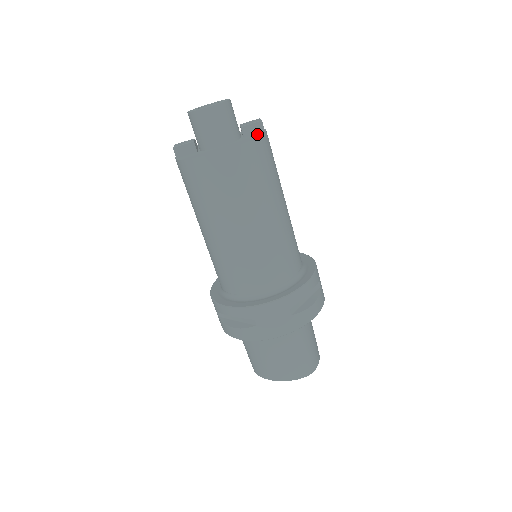
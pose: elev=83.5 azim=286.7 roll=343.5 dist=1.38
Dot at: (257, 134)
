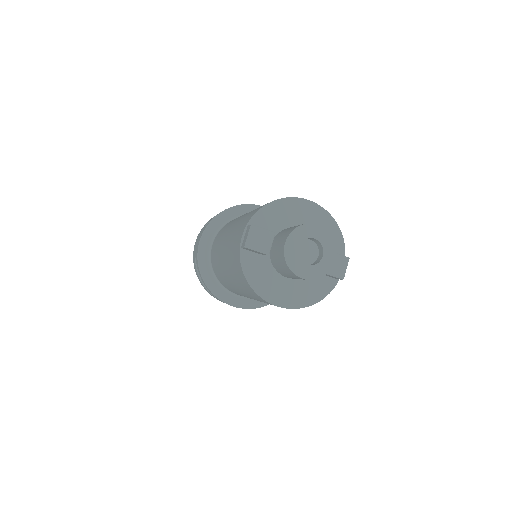
Dot at: (328, 283)
